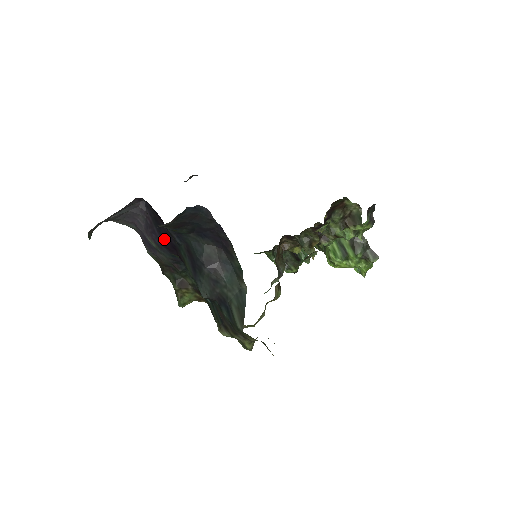
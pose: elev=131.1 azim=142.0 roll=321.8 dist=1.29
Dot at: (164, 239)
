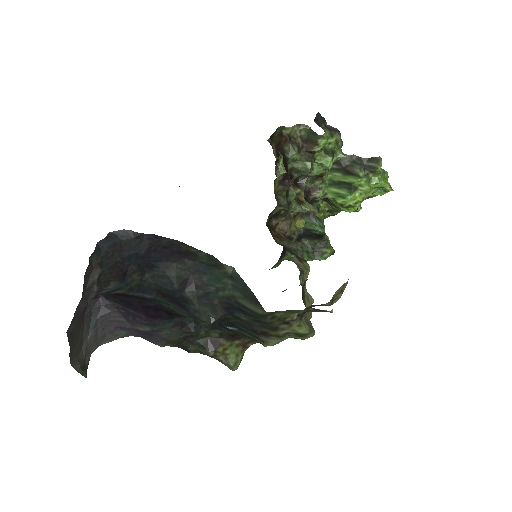
Dot at: (145, 312)
